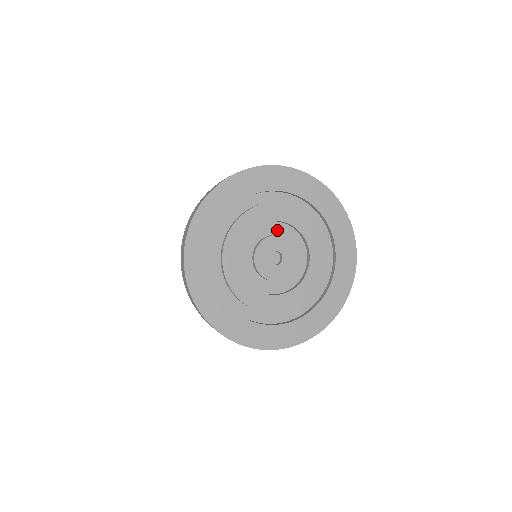
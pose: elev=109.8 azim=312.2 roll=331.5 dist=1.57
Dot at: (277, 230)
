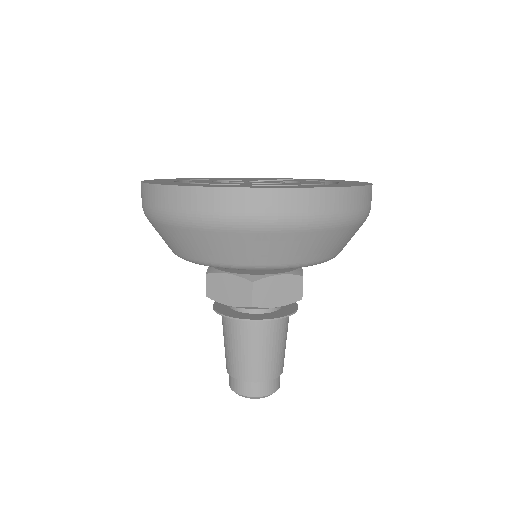
Dot at: occluded
